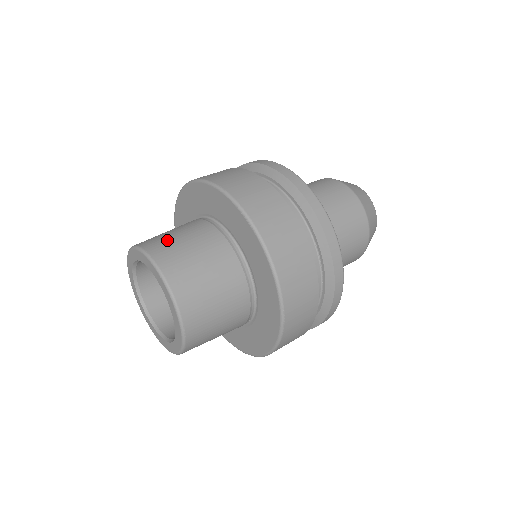
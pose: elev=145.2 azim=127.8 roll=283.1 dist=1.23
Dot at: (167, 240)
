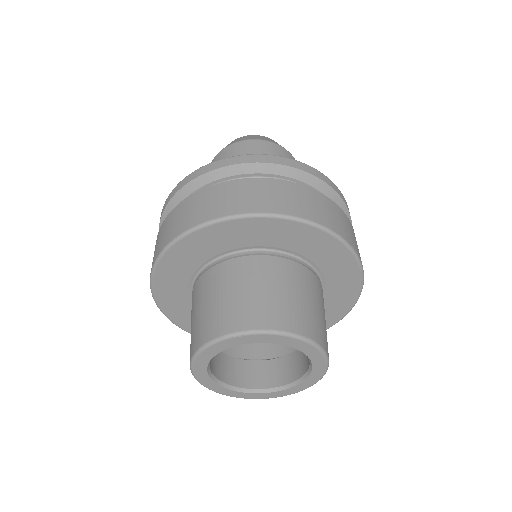
Dot at: (201, 320)
